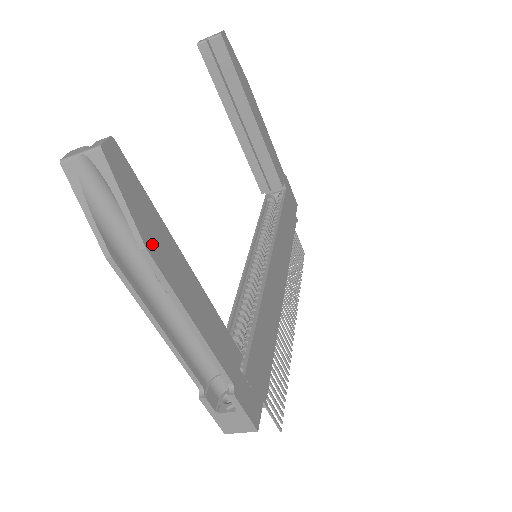
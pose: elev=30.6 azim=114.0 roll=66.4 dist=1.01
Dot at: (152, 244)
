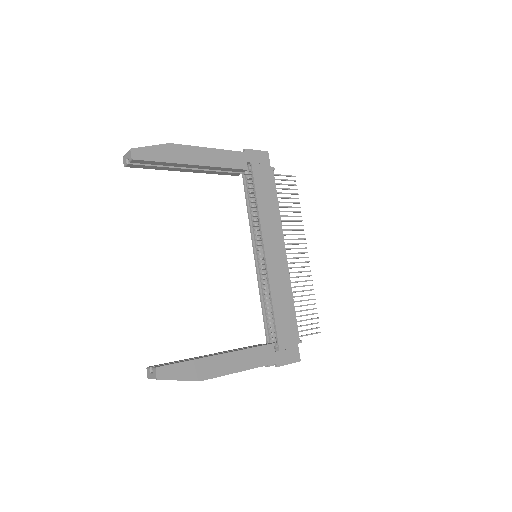
Dot at: (201, 376)
